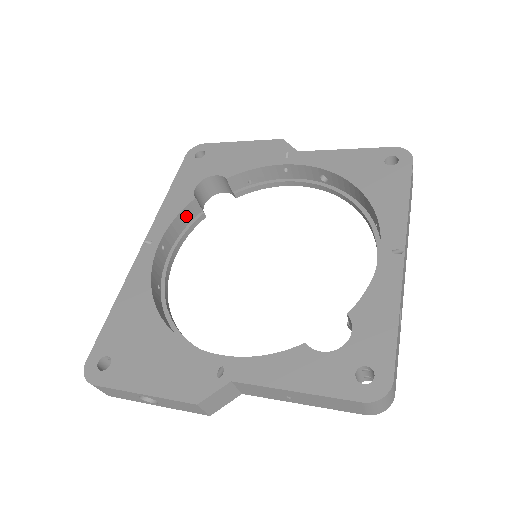
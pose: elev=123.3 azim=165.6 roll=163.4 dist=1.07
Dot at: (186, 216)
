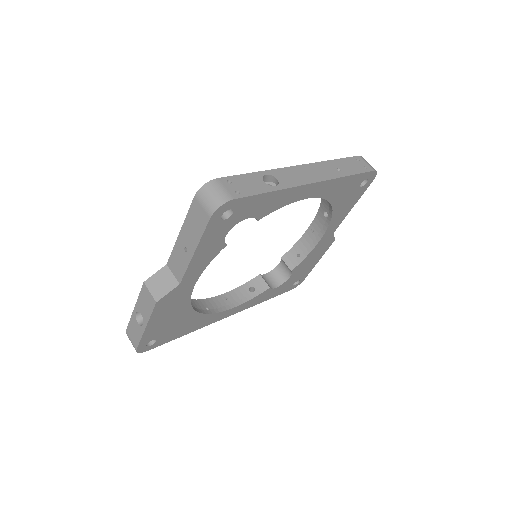
Dot at: (254, 288)
